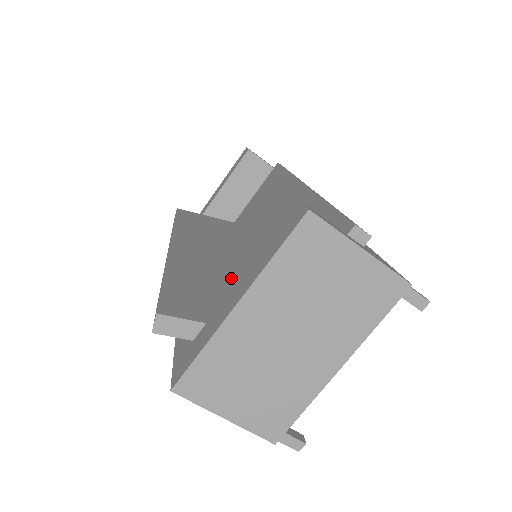
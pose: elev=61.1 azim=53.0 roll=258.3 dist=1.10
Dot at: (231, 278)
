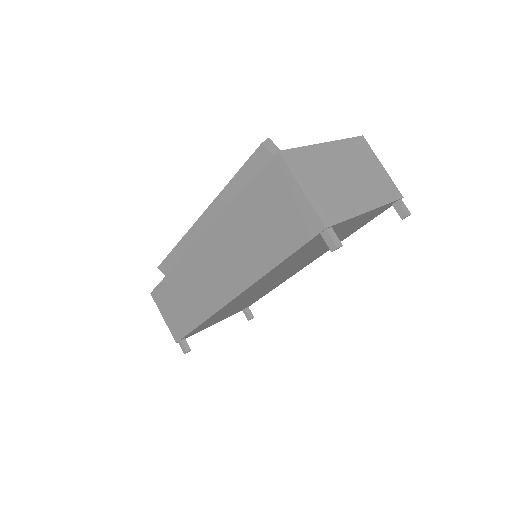
Dot at: occluded
